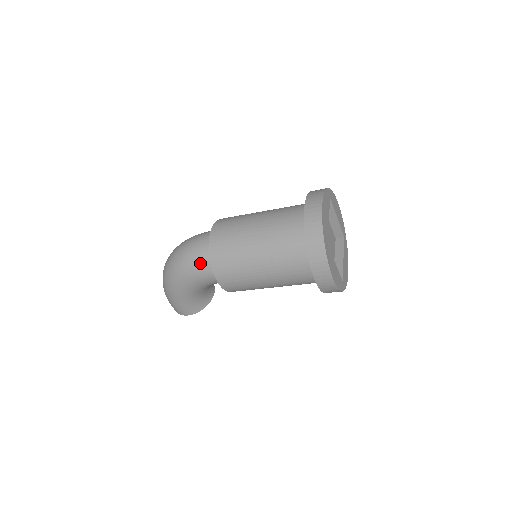
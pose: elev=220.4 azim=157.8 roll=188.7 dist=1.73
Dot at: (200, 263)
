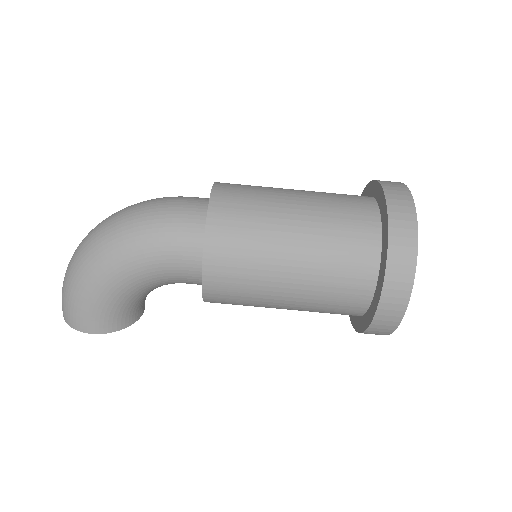
Dot at: (177, 232)
